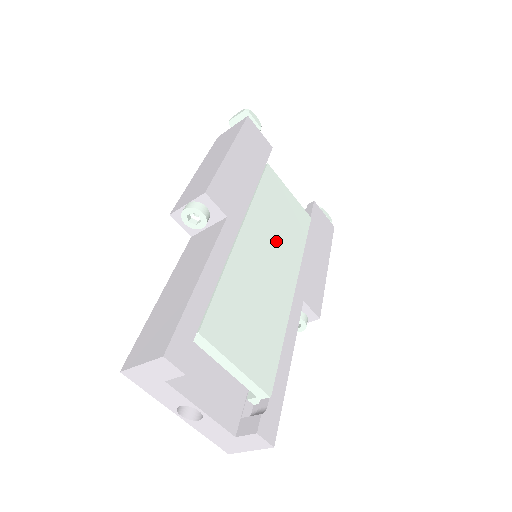
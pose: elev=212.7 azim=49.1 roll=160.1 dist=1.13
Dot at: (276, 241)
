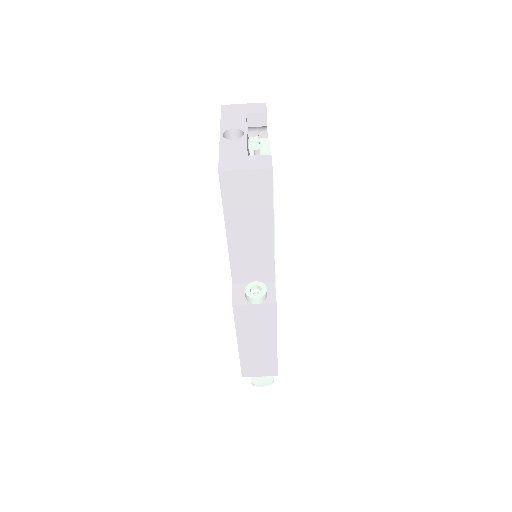
Dot at: occluded
